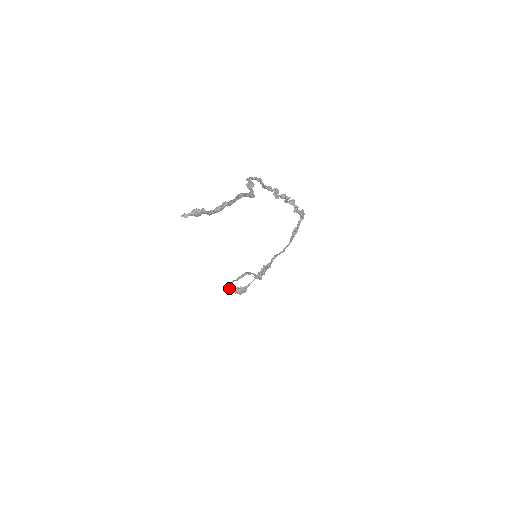
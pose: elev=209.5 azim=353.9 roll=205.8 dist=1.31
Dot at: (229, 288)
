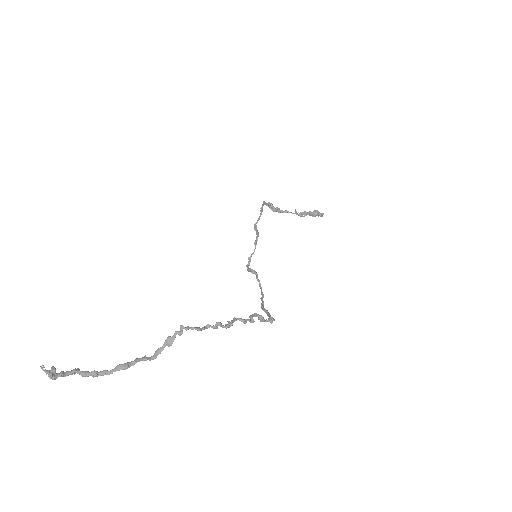
Dot at: (264, 202)
